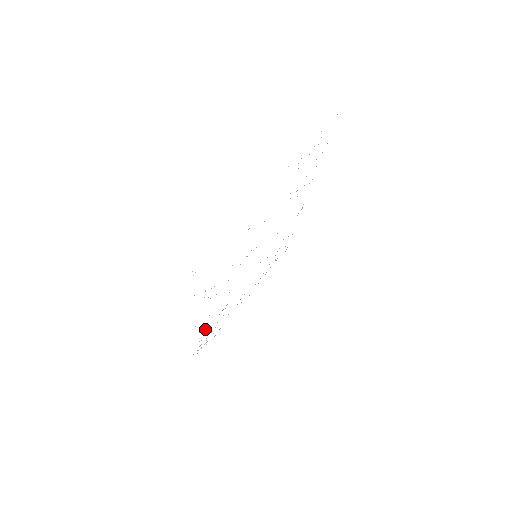
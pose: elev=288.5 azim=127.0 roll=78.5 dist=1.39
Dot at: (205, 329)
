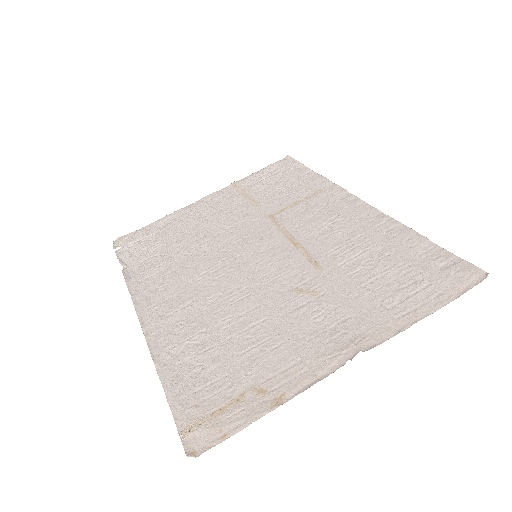
Dot at: (148, 269)
